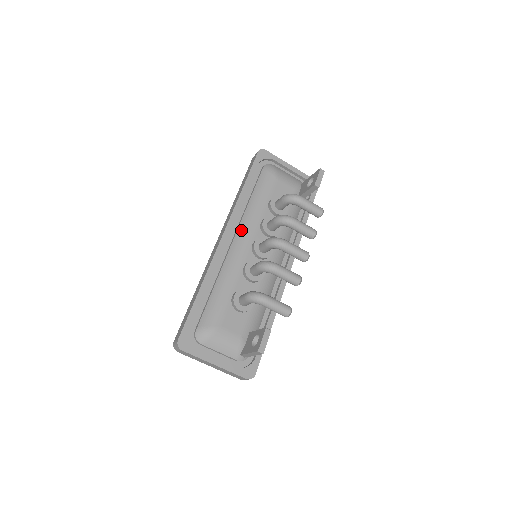
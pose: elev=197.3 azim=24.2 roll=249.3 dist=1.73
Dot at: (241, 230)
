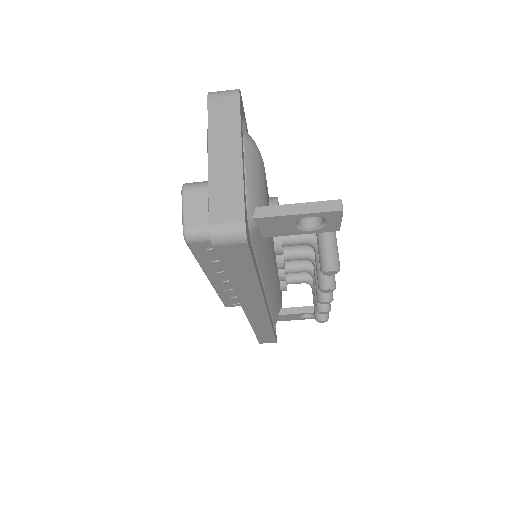
Dot at: occluded
